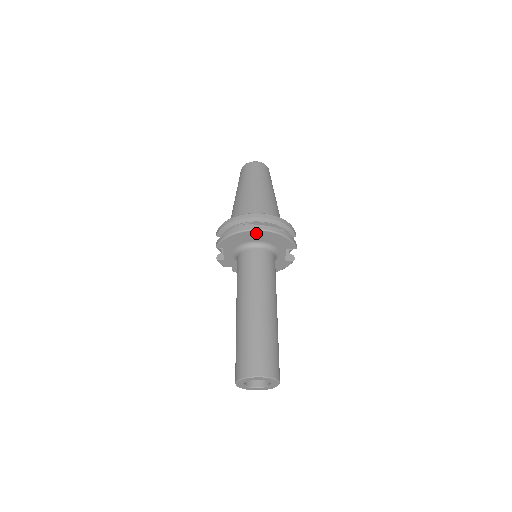
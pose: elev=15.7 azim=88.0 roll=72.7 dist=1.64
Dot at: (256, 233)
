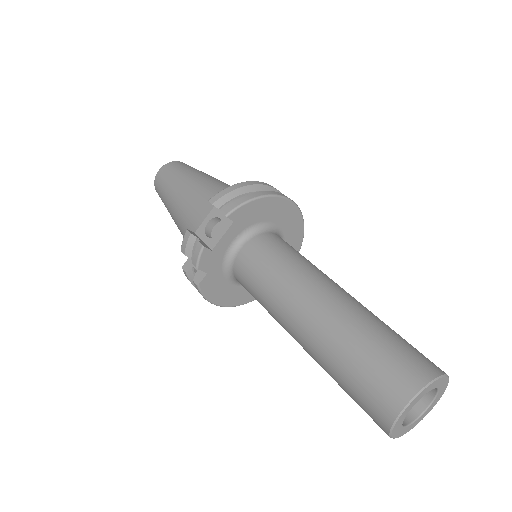
Dot at: (288, 208)
